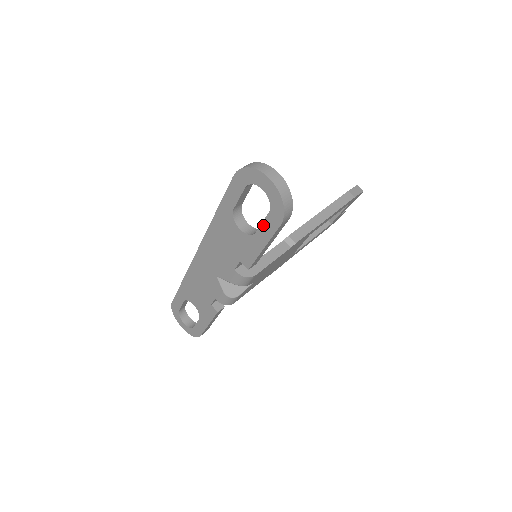
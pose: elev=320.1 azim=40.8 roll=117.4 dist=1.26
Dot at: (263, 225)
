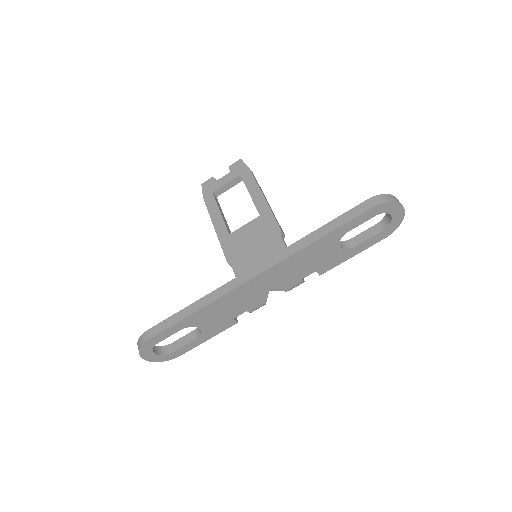
Dot at: (369, 240)
